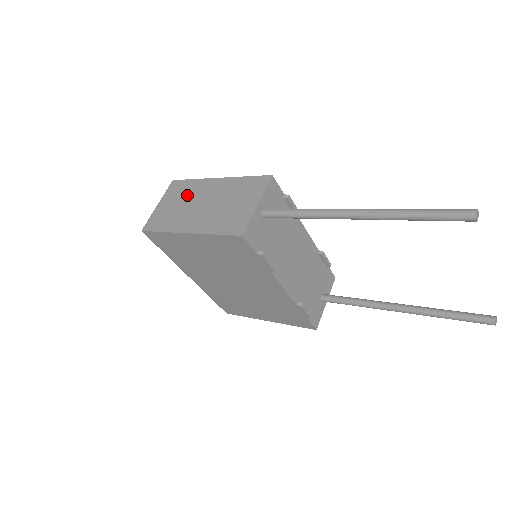
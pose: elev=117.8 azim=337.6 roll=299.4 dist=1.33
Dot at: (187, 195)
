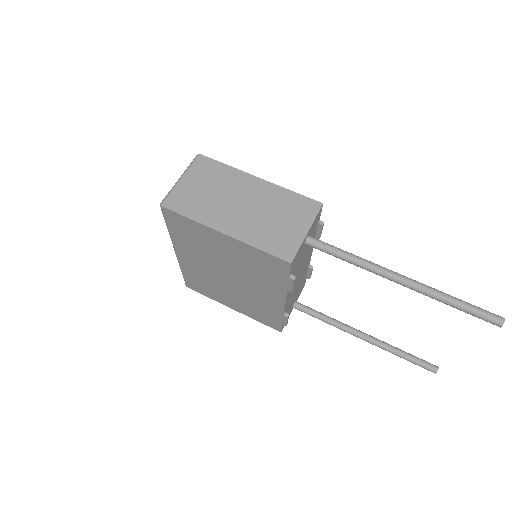
Dot at: (220, 183)
